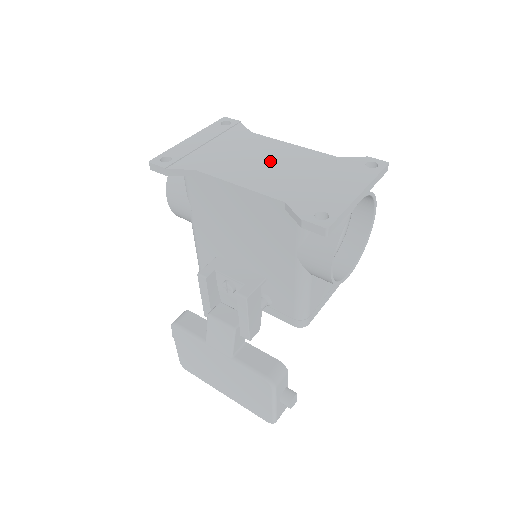
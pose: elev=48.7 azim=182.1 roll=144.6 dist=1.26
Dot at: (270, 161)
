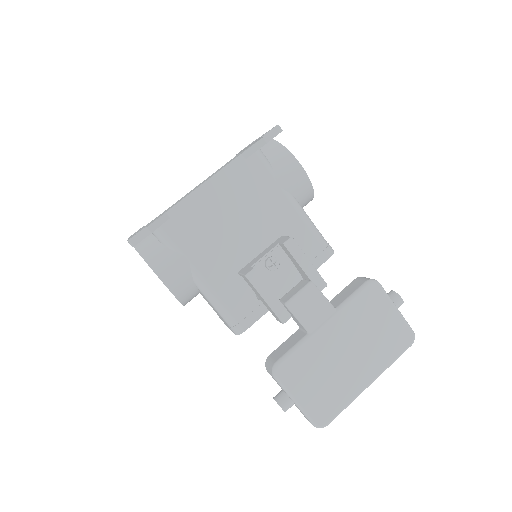
Dot at: occluded
